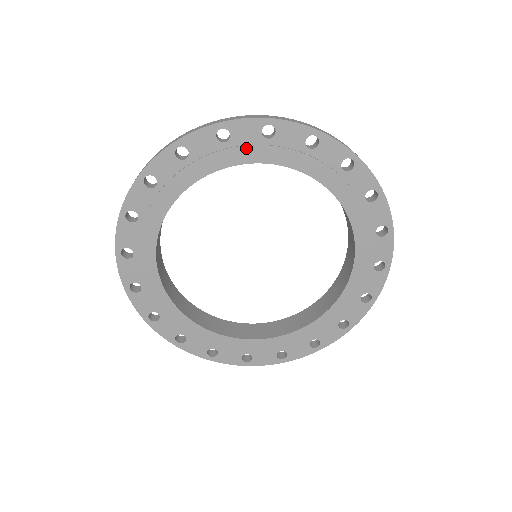
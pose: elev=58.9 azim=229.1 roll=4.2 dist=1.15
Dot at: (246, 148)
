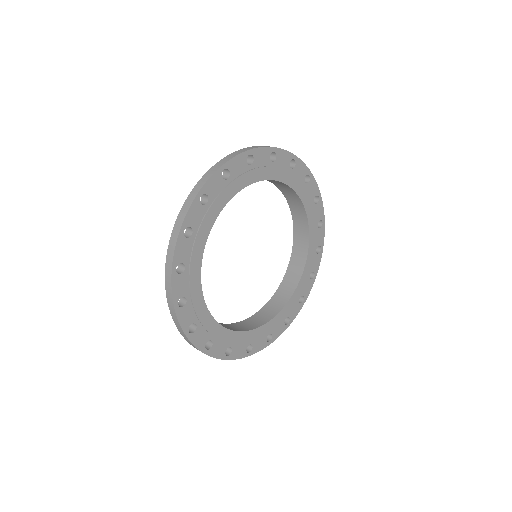
Dot at: (262, 169)
